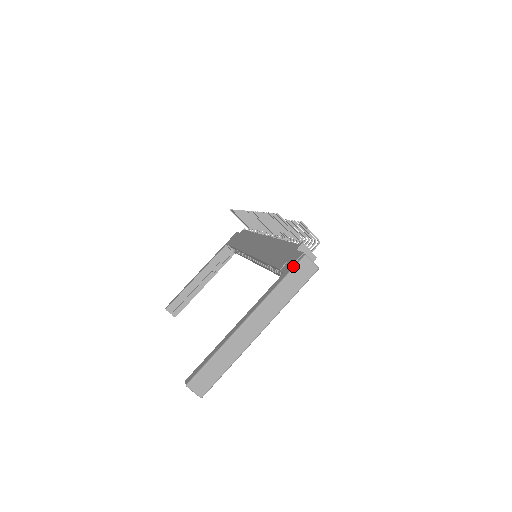
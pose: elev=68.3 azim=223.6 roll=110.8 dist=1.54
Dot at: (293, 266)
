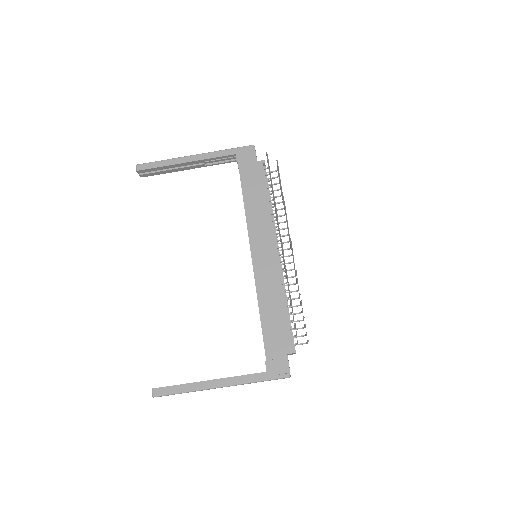
Dot at: (276, 377)
